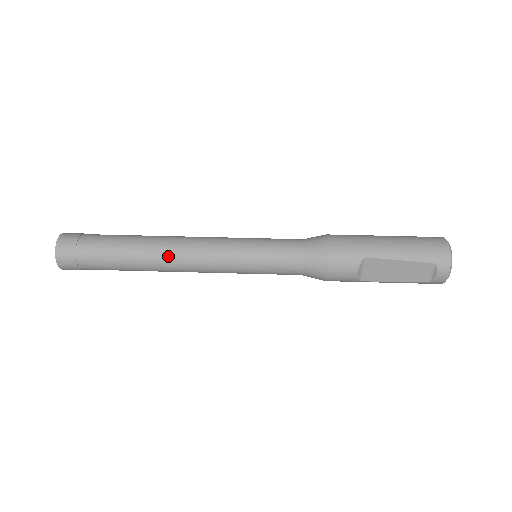
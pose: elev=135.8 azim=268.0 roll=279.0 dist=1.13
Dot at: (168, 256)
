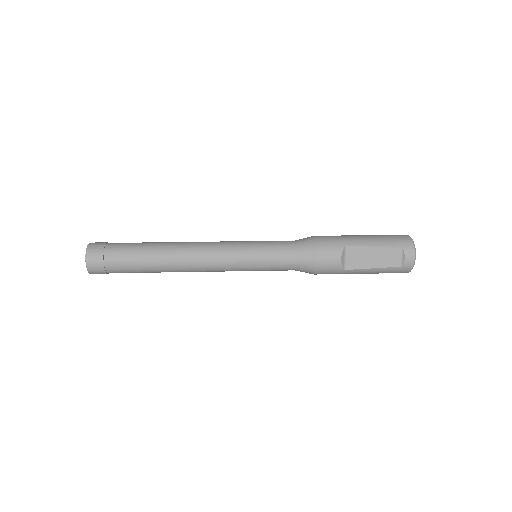
Dot at: (183, 252)
